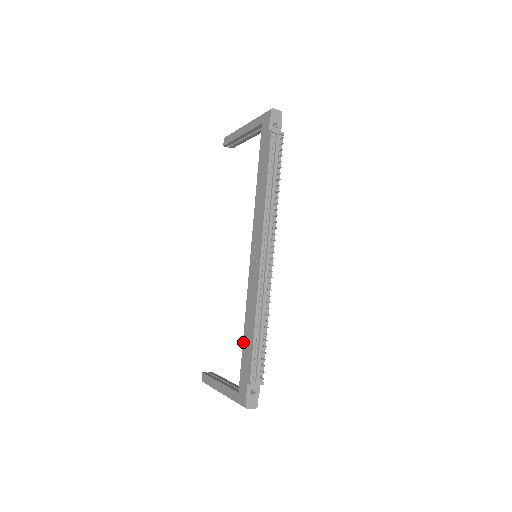
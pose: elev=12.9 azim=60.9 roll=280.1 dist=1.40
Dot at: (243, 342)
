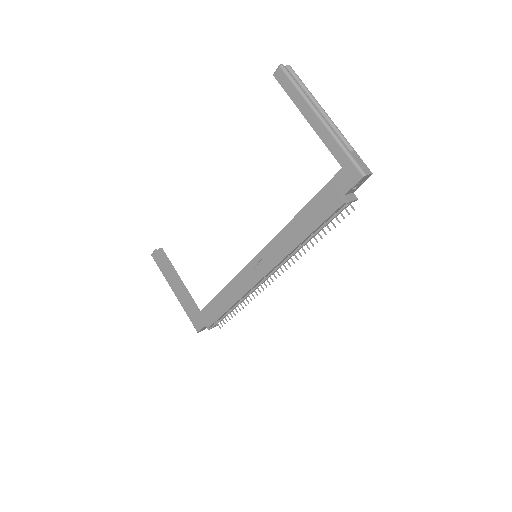
Dot at: (213, 300)
